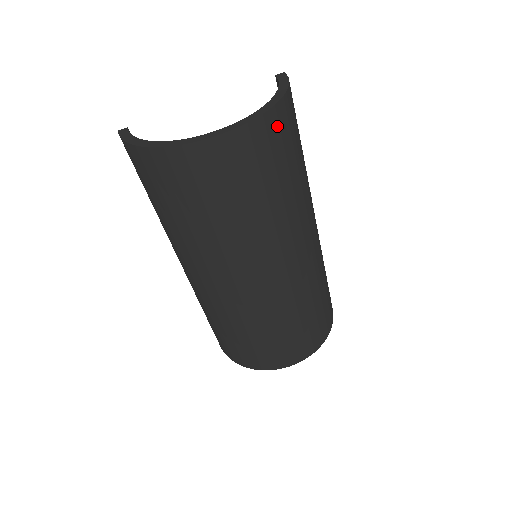
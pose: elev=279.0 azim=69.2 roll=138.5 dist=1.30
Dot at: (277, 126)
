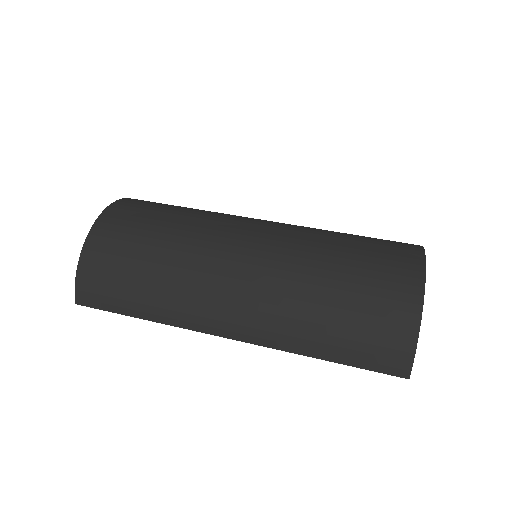
Dot at: occluded
